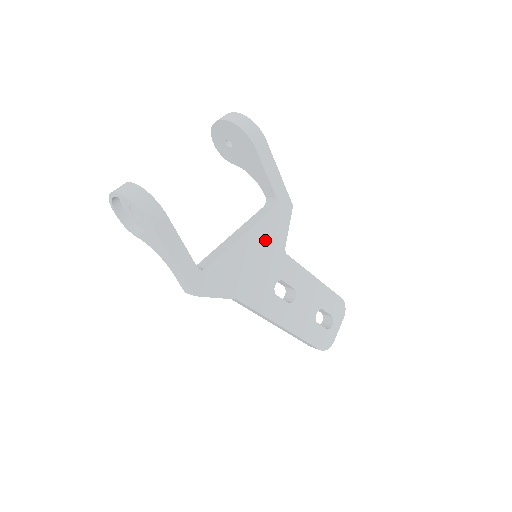
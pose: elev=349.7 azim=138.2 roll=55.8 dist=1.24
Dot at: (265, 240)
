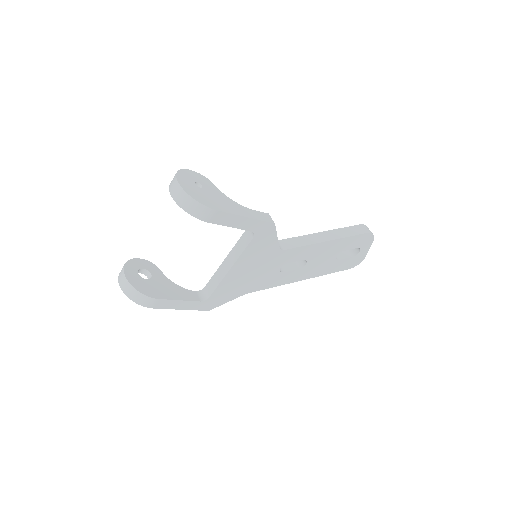
Dot at: (255, 257)
